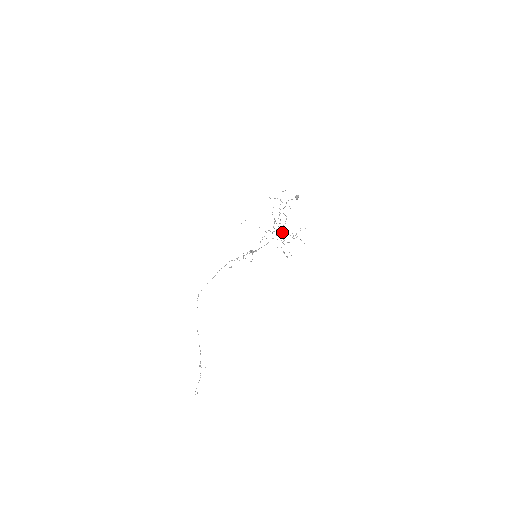
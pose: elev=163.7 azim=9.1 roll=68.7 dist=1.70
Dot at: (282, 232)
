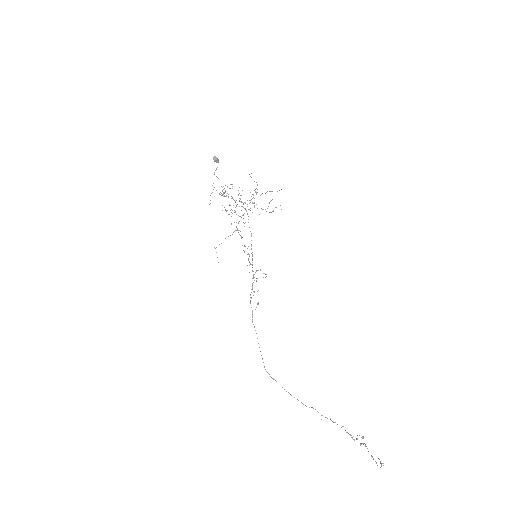
Dot at: (249, 209)
